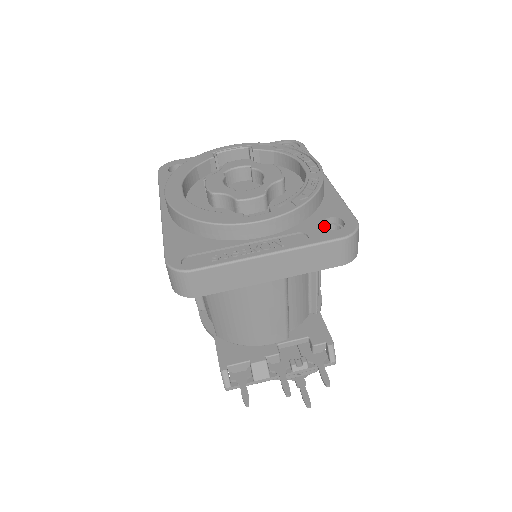
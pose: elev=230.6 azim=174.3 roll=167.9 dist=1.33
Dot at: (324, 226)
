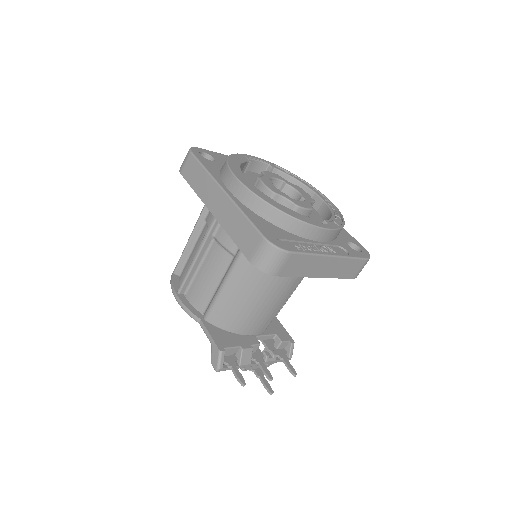
Dot at: occluded
